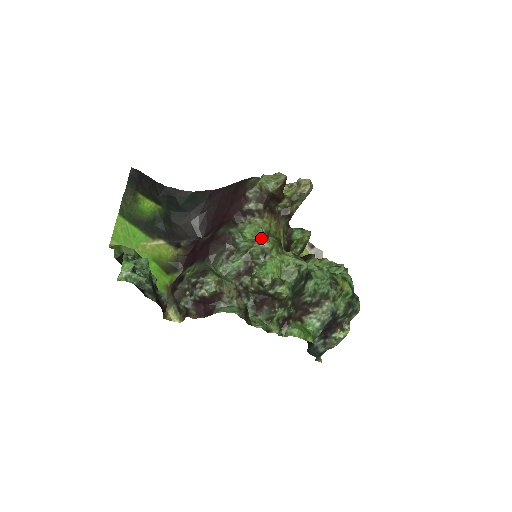
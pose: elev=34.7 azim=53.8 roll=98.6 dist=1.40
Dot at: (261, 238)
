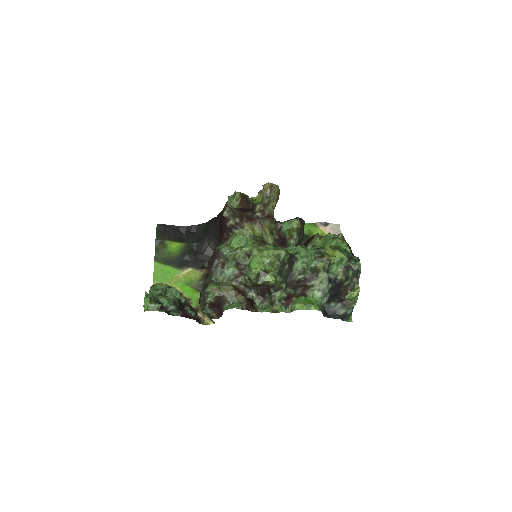
Dot at: occluded
